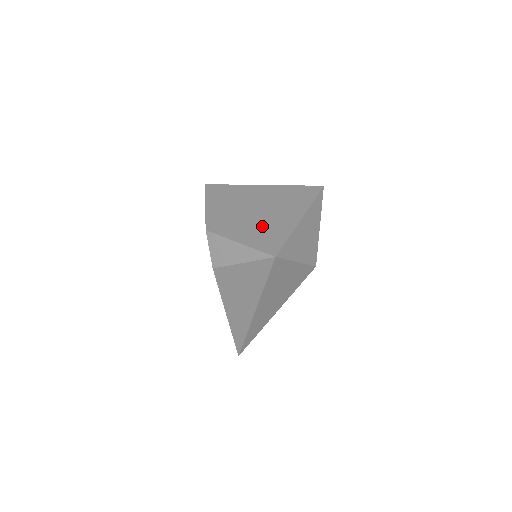
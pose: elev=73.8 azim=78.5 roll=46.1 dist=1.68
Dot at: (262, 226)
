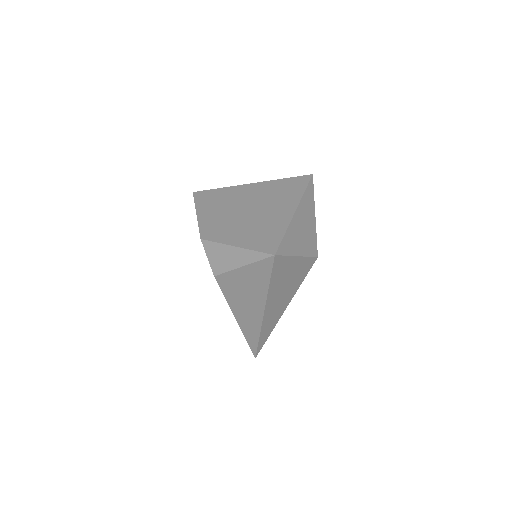
Dot at: (257, 226)
